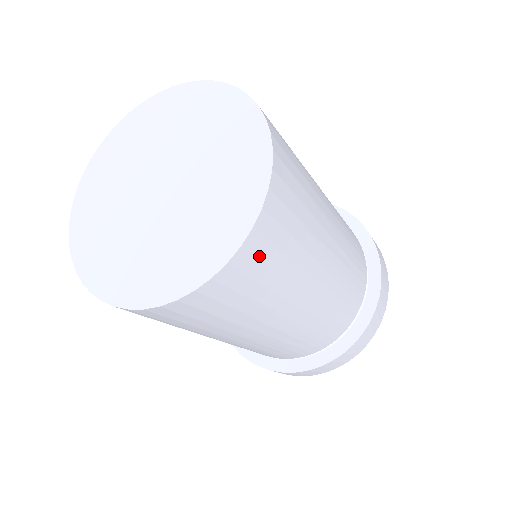
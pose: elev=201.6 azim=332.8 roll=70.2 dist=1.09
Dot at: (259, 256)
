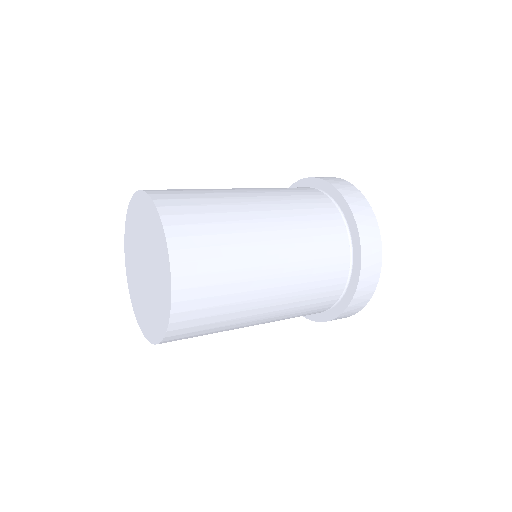
Dot at: (192, 286)
